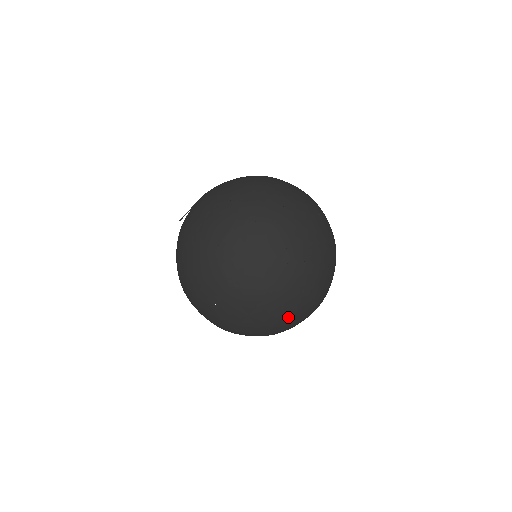
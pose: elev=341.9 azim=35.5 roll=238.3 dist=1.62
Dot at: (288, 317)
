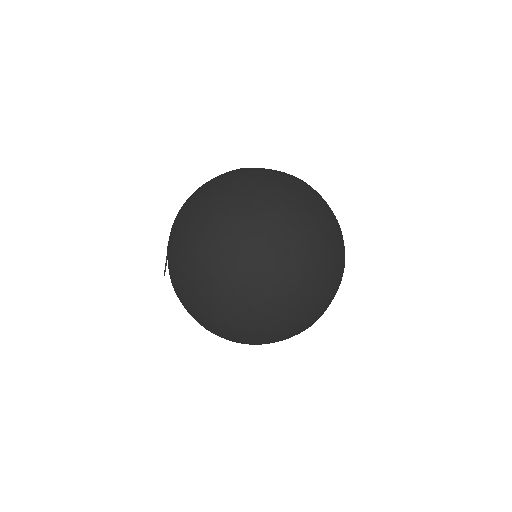
Dot at: (324, 230)
